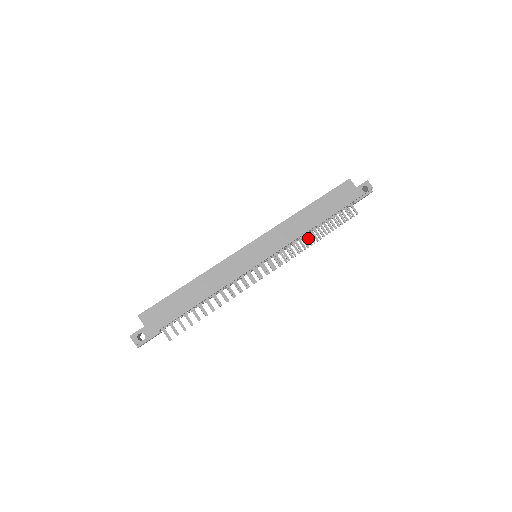
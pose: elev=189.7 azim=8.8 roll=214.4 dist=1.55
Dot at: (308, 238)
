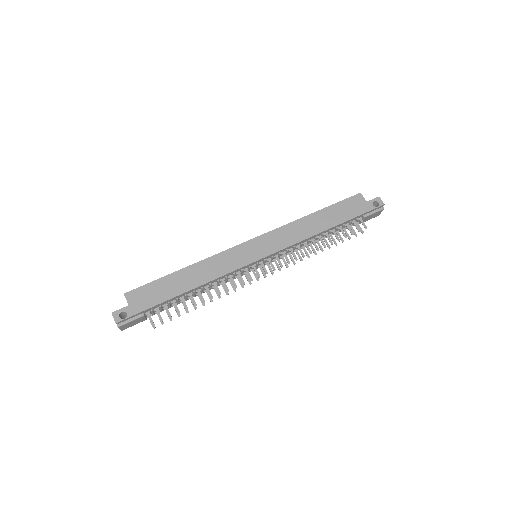
Dot at: occluded
